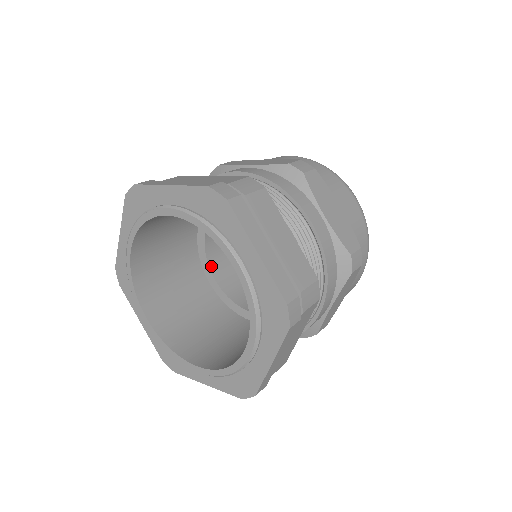
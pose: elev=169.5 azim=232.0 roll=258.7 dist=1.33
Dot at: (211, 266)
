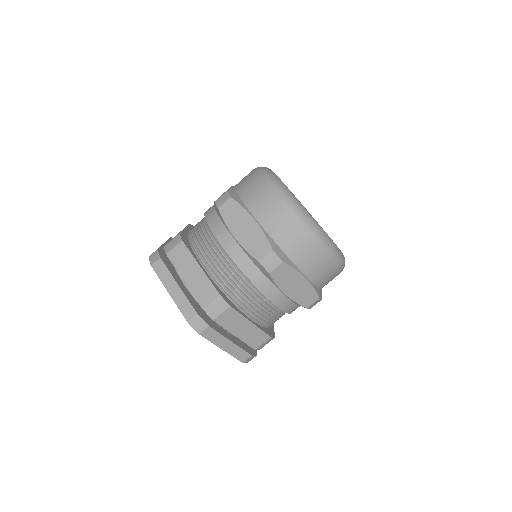
Dot at: occluded
